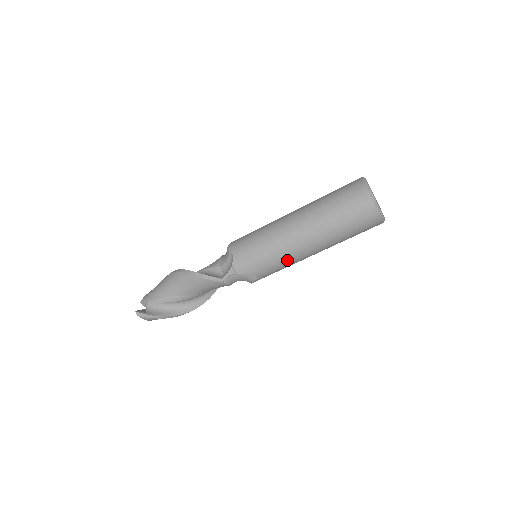
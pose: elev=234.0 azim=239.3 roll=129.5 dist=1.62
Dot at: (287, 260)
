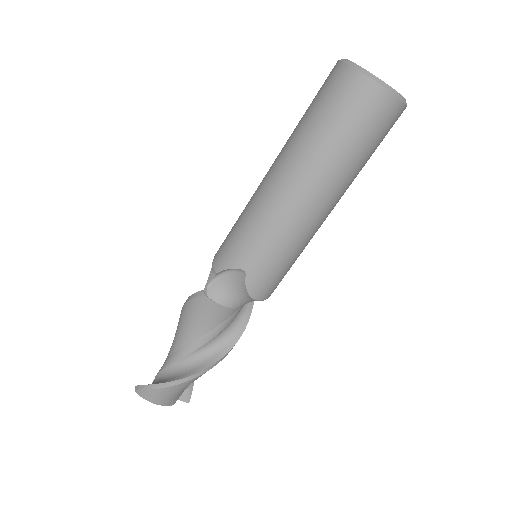
Dot at: (268, 221)
